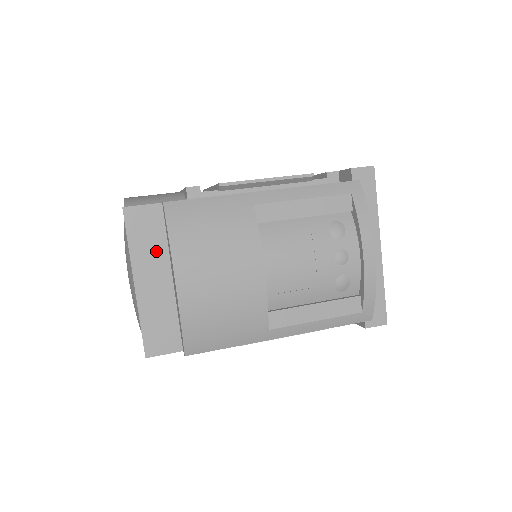
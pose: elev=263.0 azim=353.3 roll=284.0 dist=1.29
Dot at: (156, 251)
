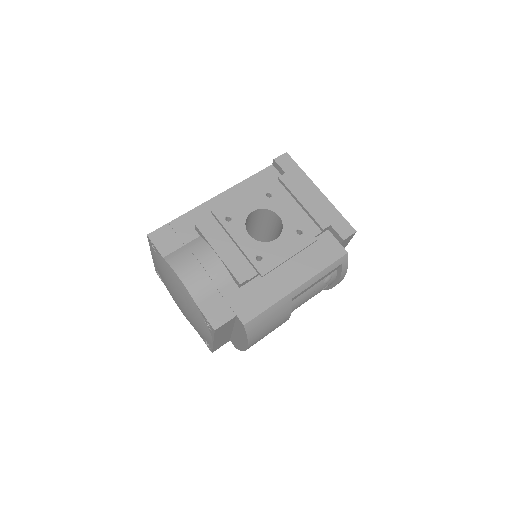
Dot at: (228, 329)
